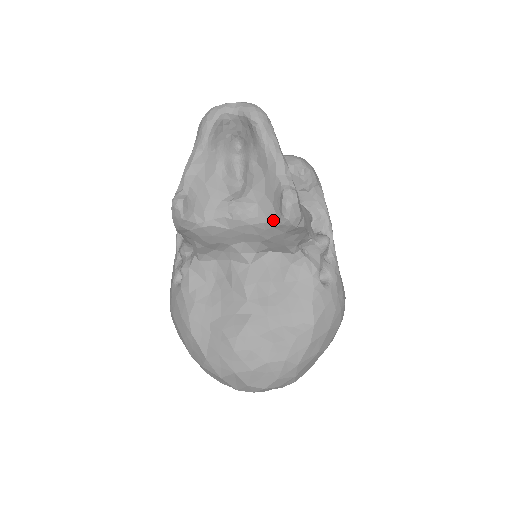
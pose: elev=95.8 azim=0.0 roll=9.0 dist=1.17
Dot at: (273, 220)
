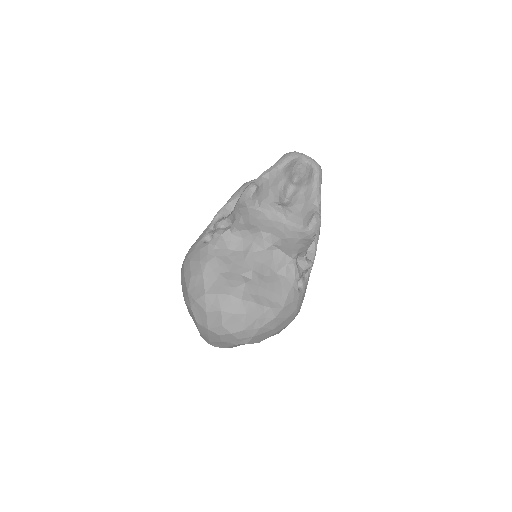
Dot at: (300, 227)
